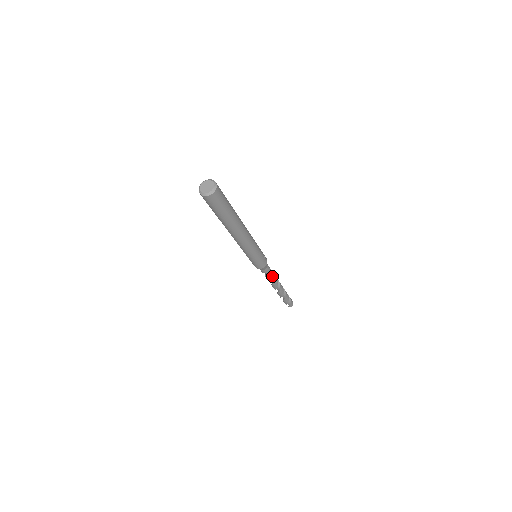
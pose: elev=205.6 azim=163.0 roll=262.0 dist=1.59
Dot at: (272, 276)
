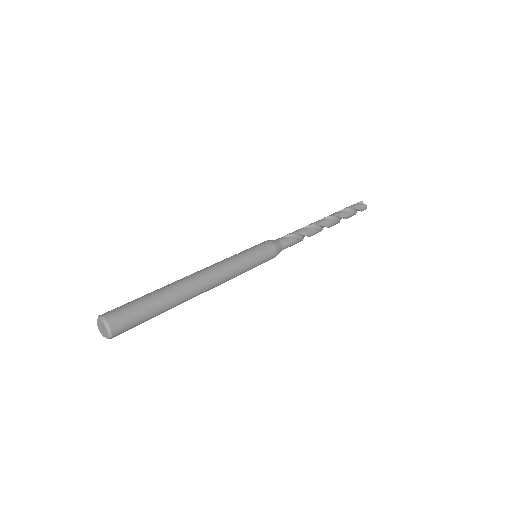
Dot at: (302, 236)
